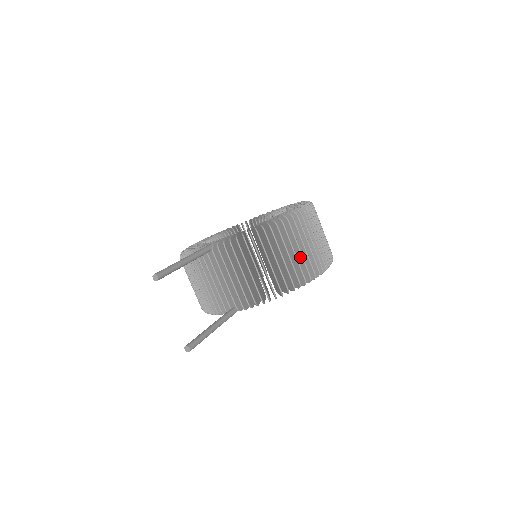
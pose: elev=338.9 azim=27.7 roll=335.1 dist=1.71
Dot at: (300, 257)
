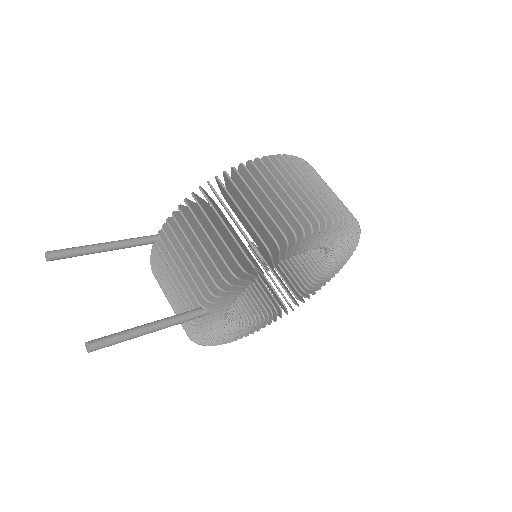
Dot at: (272, 208)
